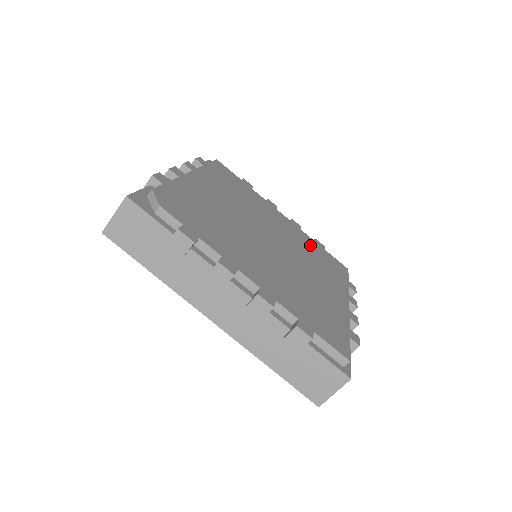
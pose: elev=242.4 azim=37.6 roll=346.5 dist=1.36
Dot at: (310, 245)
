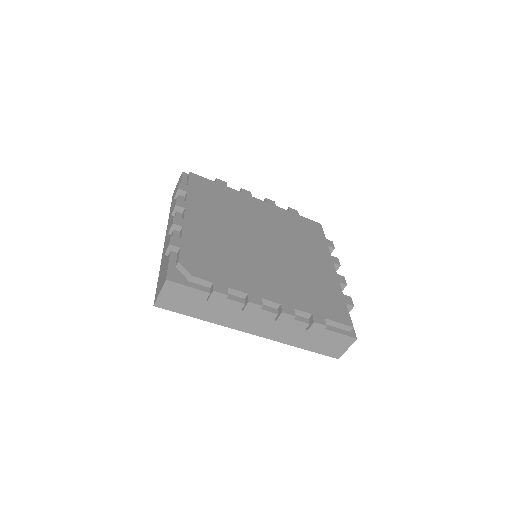
Dot at: (289, 220)
